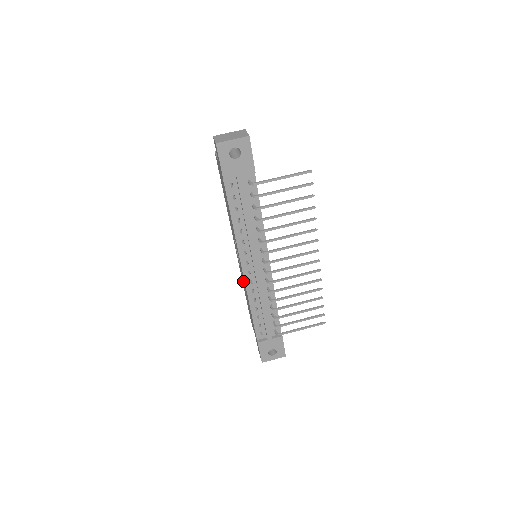
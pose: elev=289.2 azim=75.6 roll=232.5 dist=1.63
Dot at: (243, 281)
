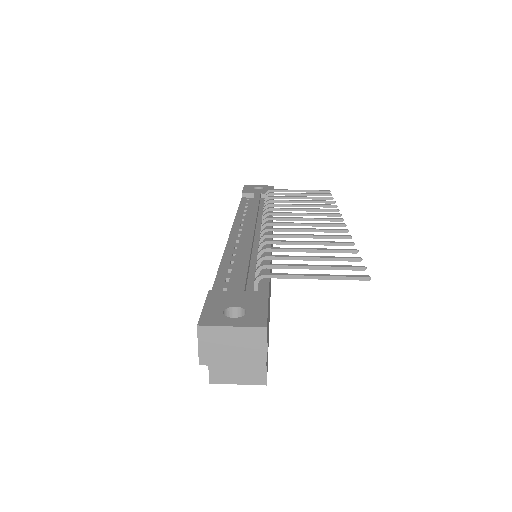
Dot at: occluded
